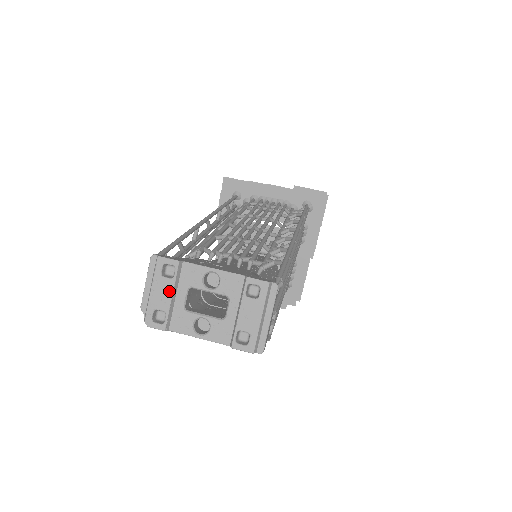
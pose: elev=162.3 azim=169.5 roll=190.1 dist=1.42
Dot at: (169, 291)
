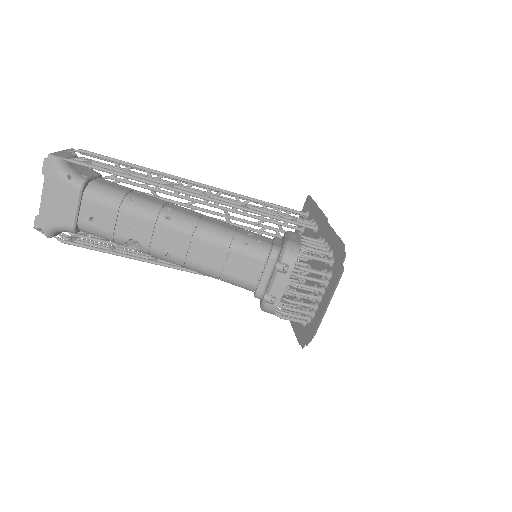
Dot at: occluded
